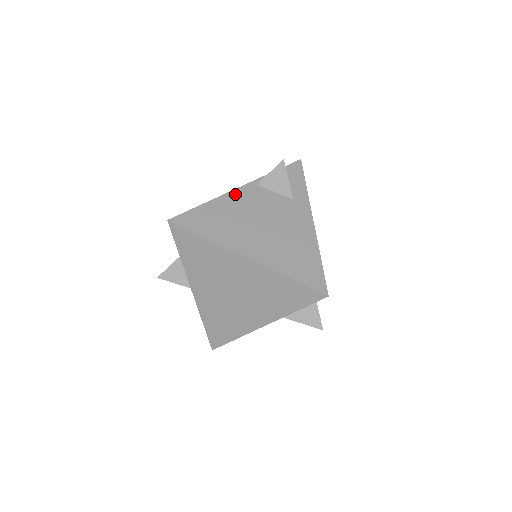
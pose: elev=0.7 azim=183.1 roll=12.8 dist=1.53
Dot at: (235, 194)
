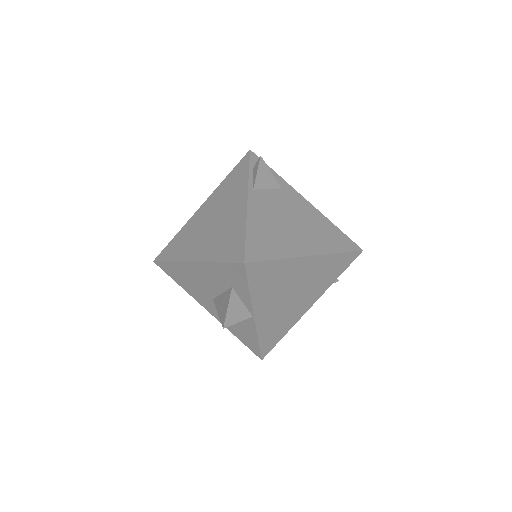
Dot at: (252, 207)
